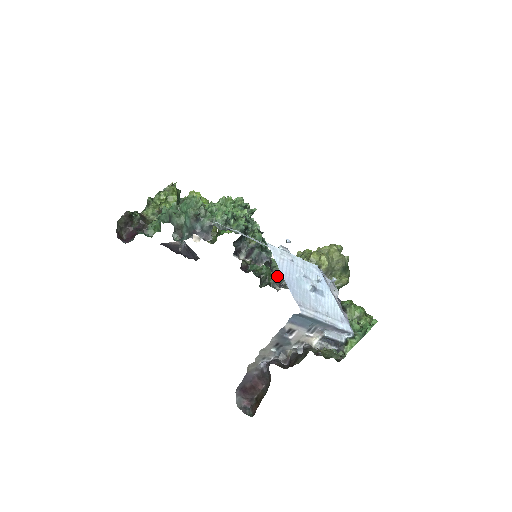
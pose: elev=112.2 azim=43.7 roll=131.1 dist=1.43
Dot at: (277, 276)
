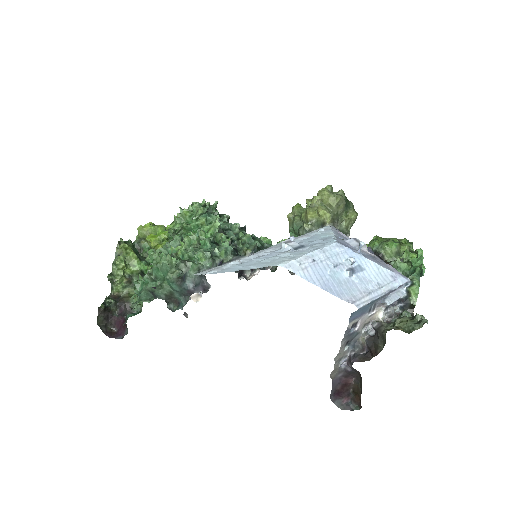
Dot at: occluded
